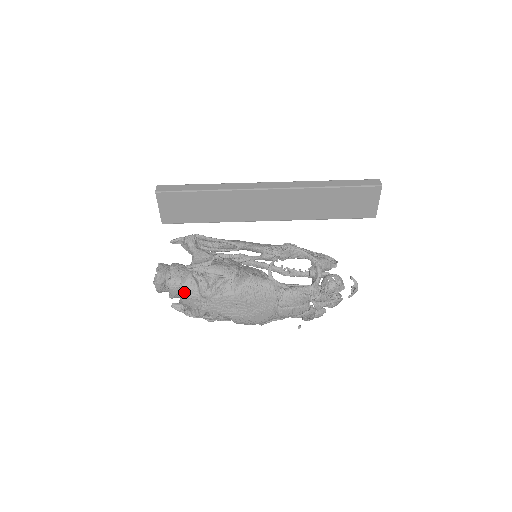
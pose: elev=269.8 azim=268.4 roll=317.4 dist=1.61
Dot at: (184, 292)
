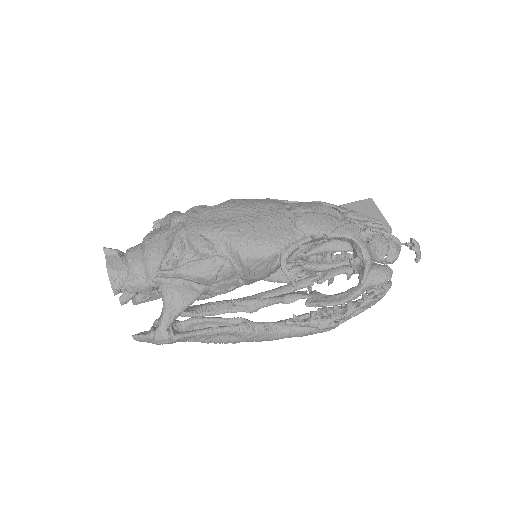
Dot at: (148, 236)
